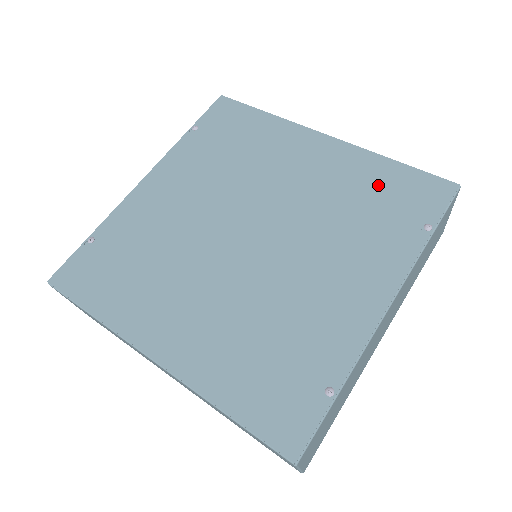
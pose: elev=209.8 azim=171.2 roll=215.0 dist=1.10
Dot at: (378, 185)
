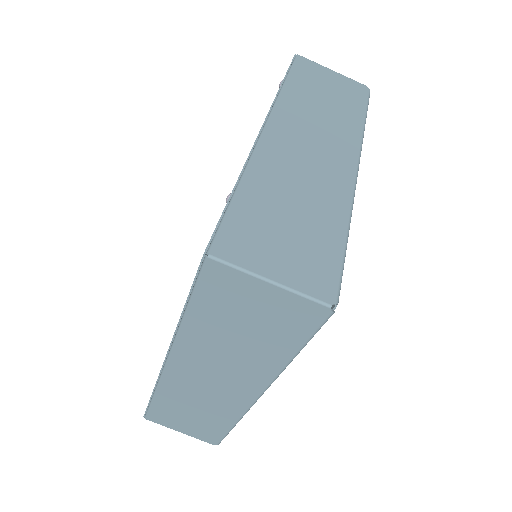
Dot at: occluded
